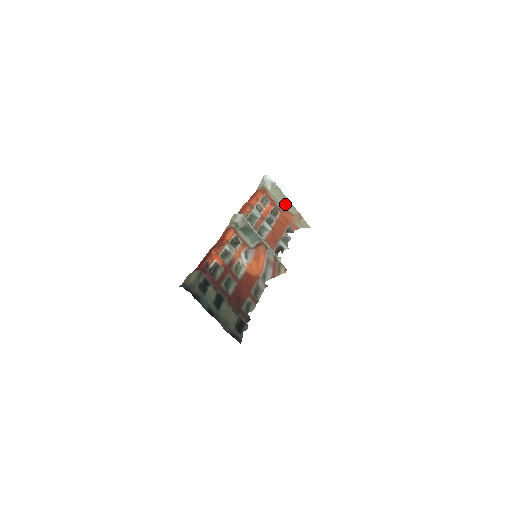
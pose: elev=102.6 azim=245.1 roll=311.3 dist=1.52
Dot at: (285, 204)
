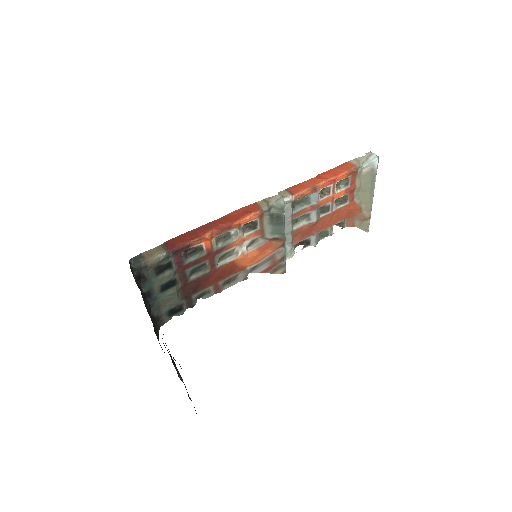
Dot at: (365, 197)
